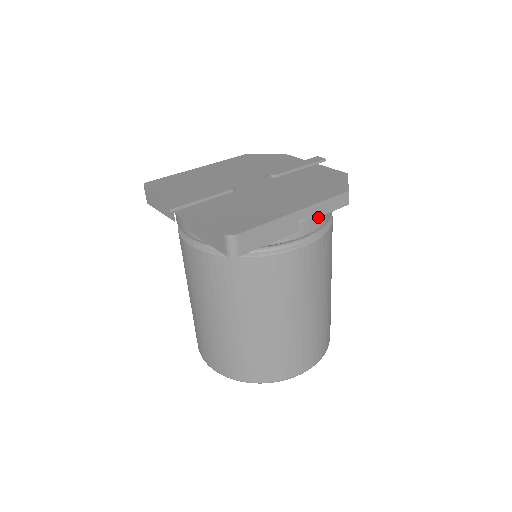
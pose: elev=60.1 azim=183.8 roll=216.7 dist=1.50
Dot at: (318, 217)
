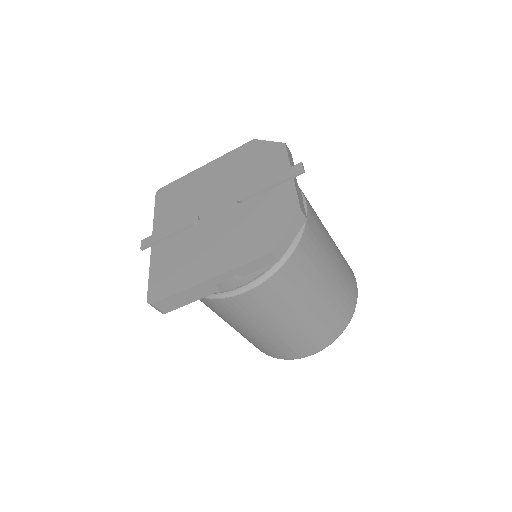
Dot at: occluded
